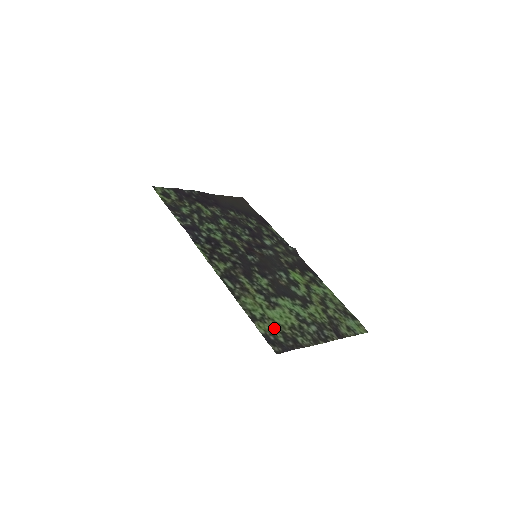
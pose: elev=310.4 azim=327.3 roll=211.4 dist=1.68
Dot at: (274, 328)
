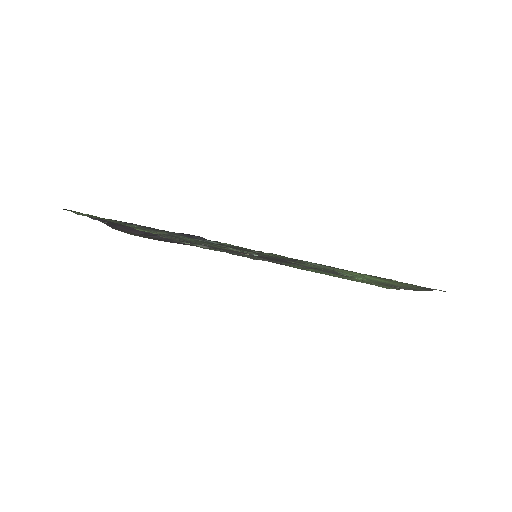
Dot at: (398, 283)
